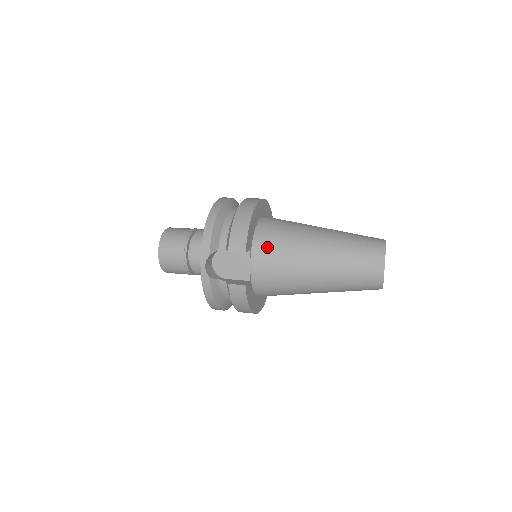
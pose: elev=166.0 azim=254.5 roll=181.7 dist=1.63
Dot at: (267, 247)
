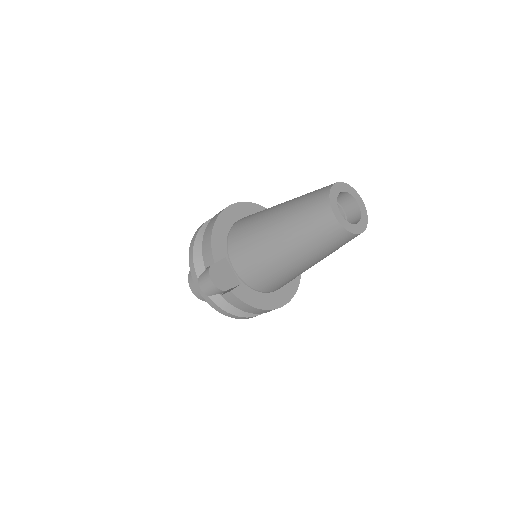
Dot at: (237, 248)
